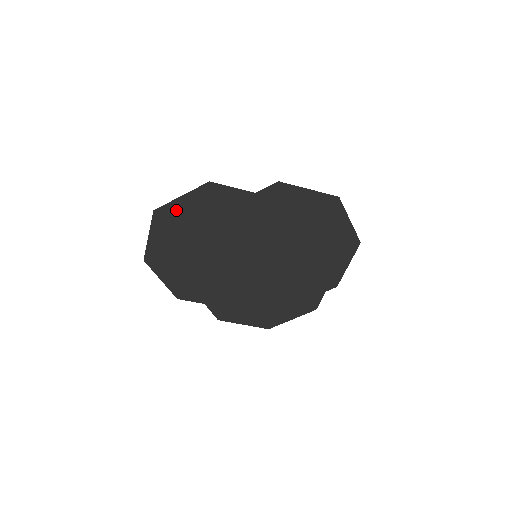
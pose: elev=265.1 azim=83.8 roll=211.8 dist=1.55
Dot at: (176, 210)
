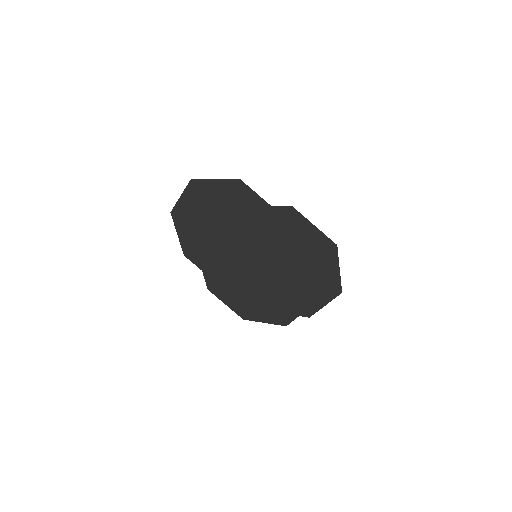
Dot at: (207, 187)
